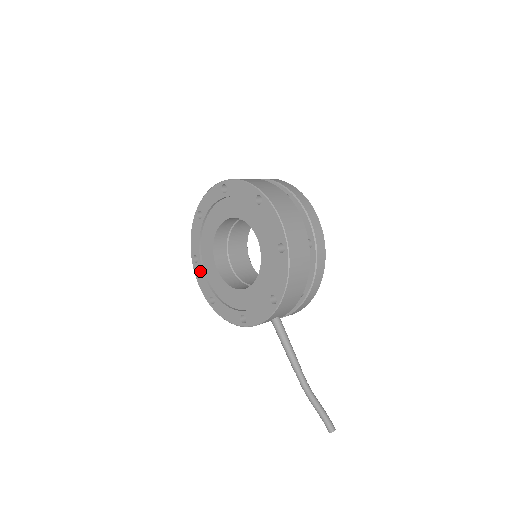
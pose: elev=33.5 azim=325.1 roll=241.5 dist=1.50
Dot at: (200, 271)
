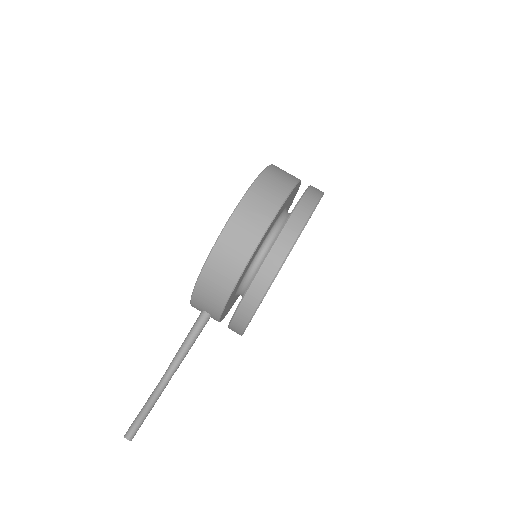
Dot at: occluded
